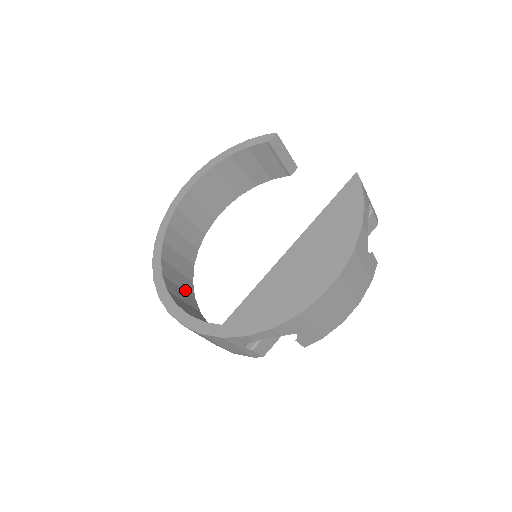
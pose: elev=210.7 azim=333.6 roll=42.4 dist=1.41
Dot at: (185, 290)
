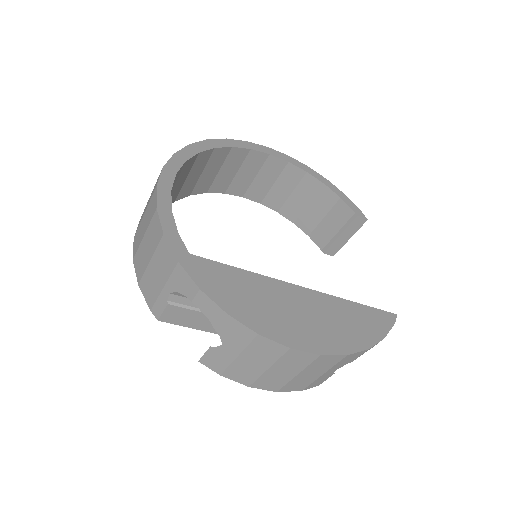
Dot at: occluded
